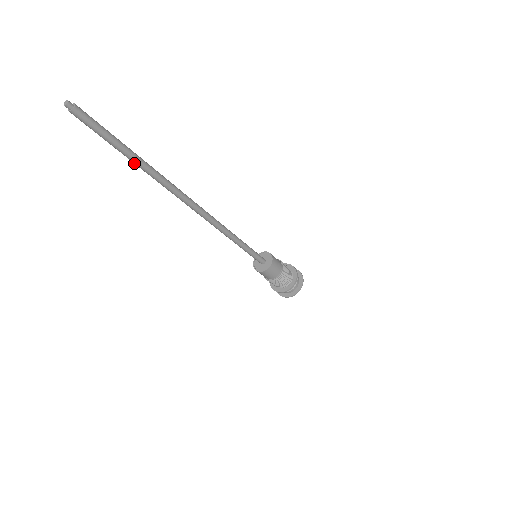
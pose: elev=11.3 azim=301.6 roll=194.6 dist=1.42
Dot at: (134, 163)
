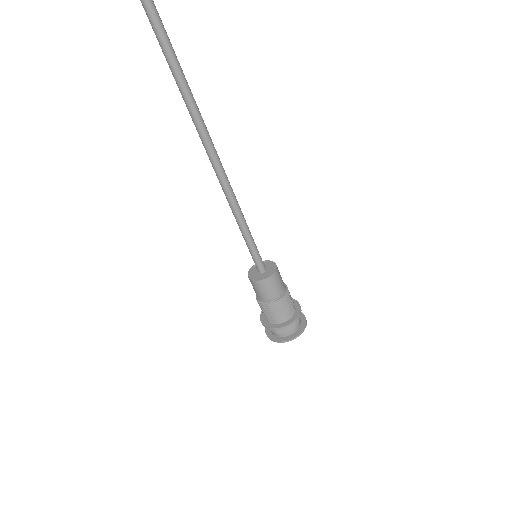
Dot at: (145, 8)
